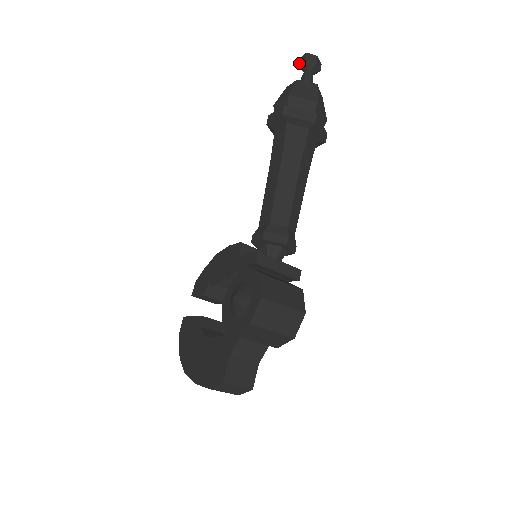
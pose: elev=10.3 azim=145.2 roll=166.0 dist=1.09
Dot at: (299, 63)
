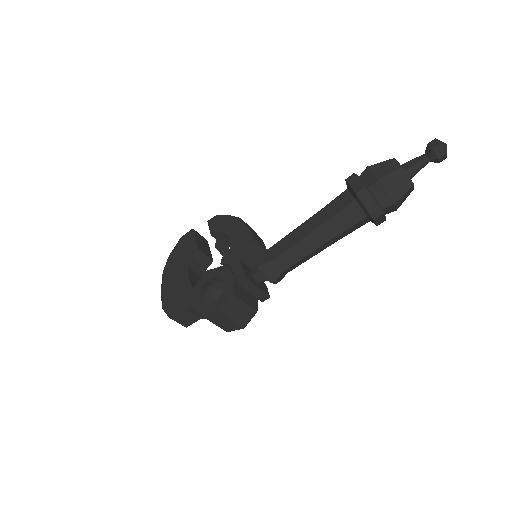
Dot at: (428, 143)
